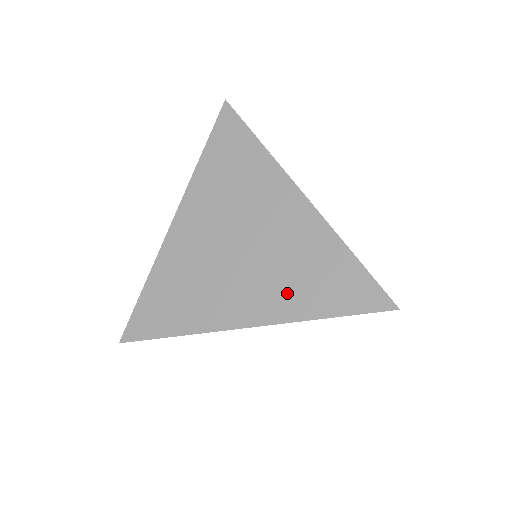
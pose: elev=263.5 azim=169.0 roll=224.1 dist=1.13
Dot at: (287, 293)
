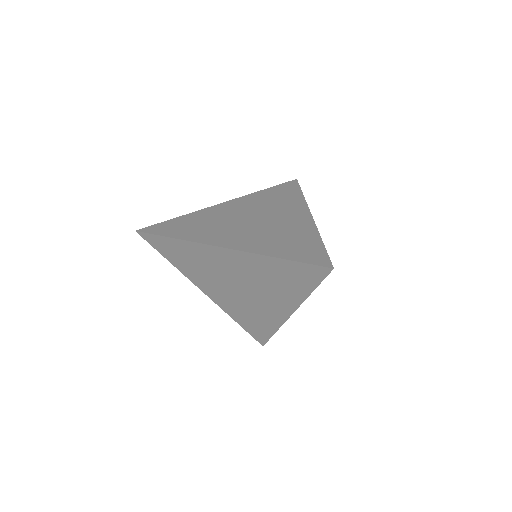
Dot at: (265, 243)
